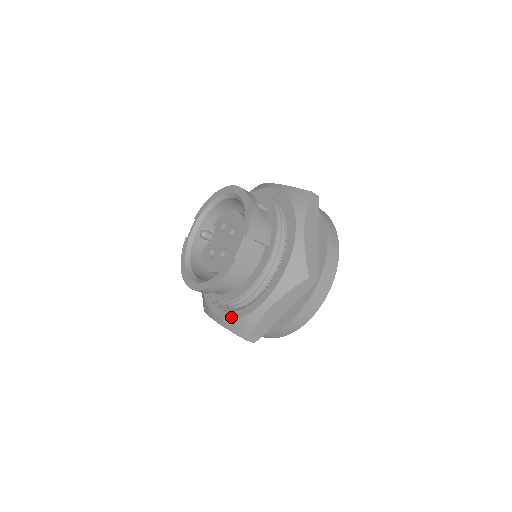
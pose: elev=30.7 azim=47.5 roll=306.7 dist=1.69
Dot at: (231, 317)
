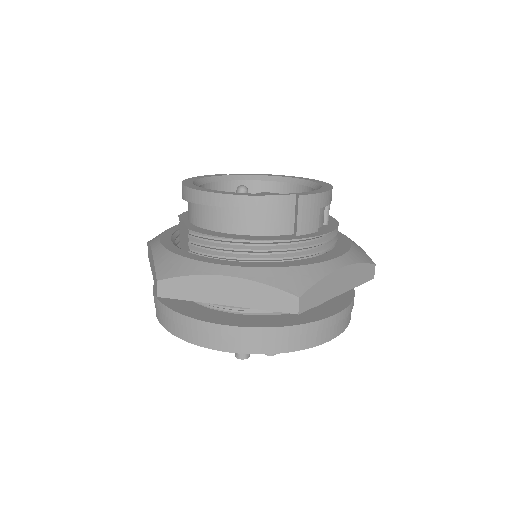
Dot at: (175, 250)
